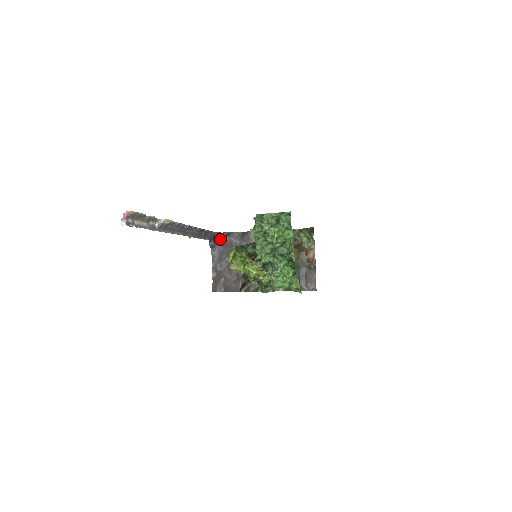
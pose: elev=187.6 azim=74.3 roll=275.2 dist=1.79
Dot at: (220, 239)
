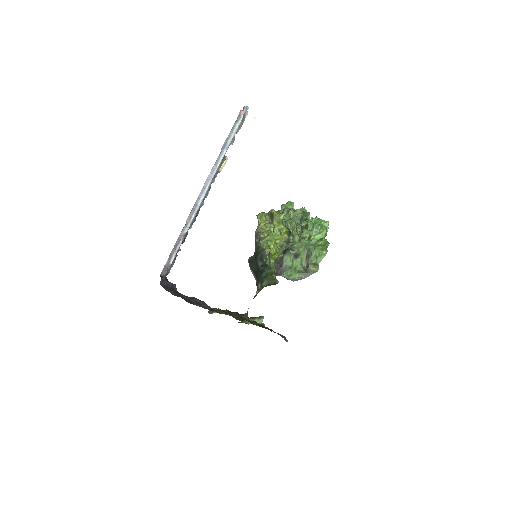
Dot at: (169, 284)
